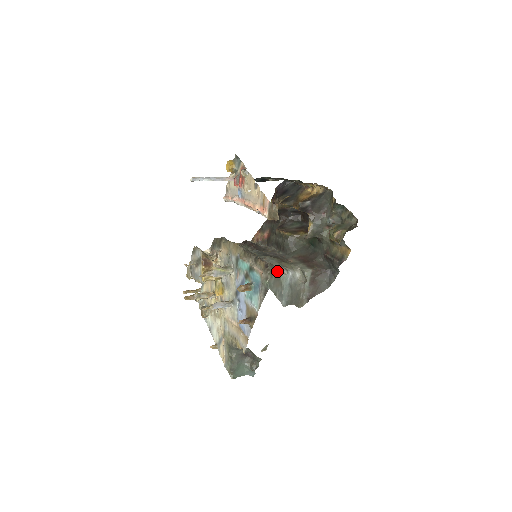
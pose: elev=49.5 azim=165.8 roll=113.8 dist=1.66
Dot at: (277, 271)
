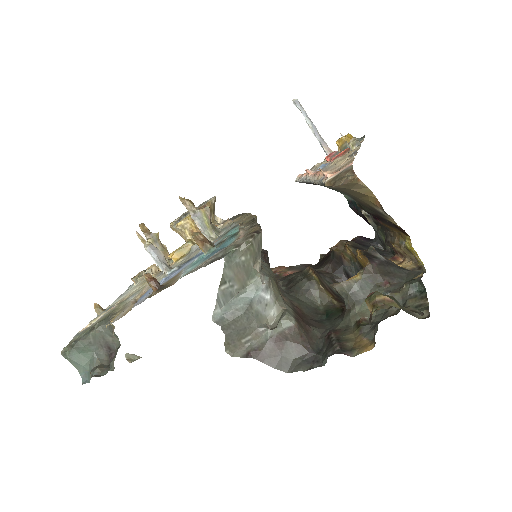
Dot at: (259, 265)
